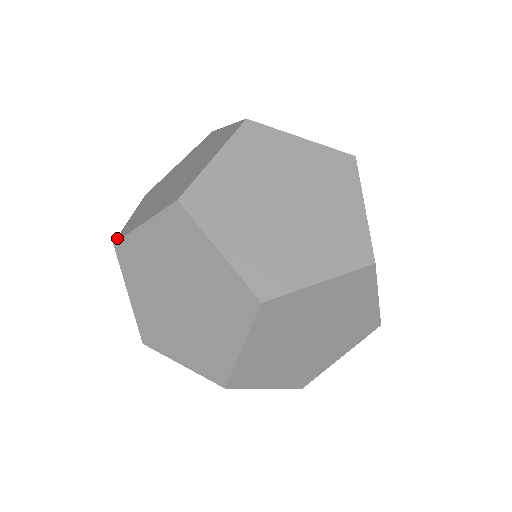
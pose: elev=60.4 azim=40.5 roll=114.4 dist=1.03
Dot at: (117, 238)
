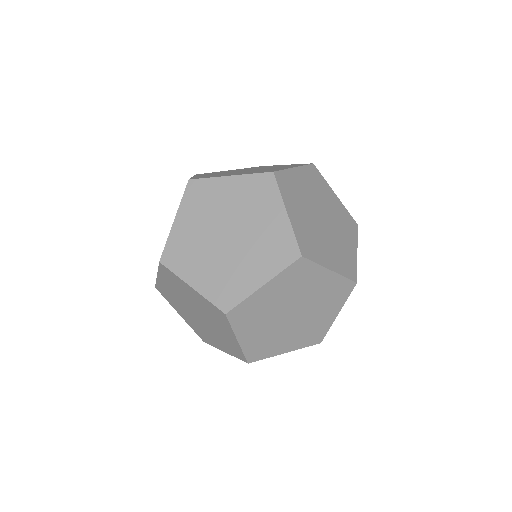
Dot at: (192, 178)
